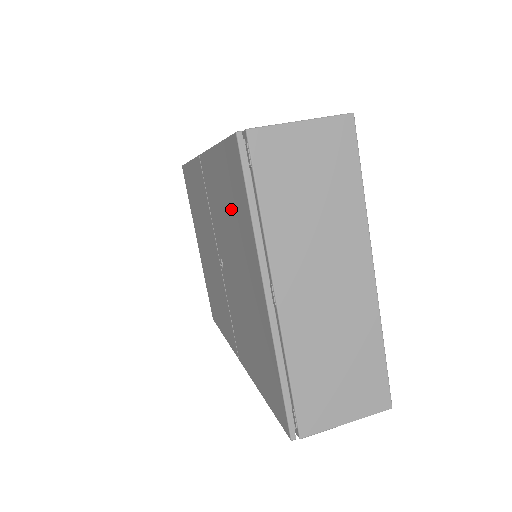
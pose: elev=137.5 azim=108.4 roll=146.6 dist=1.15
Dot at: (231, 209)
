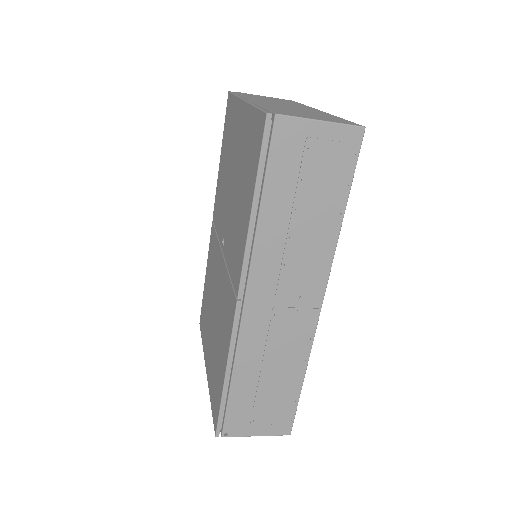
Dot at: (227, 147)
